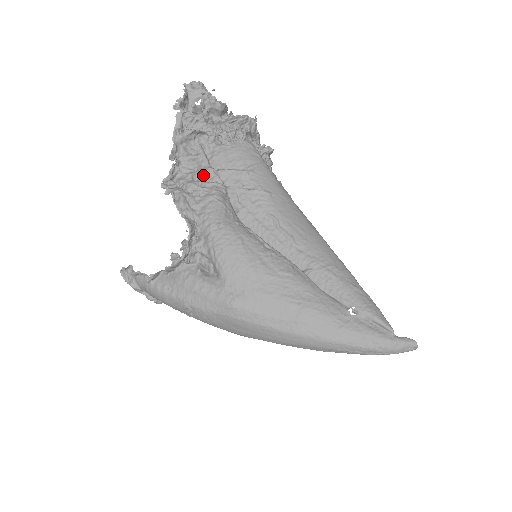
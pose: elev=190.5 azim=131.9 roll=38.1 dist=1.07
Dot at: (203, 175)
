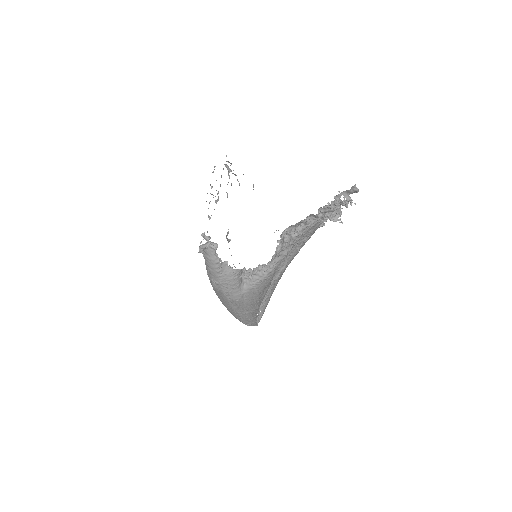
Dot at: (297, 236)
